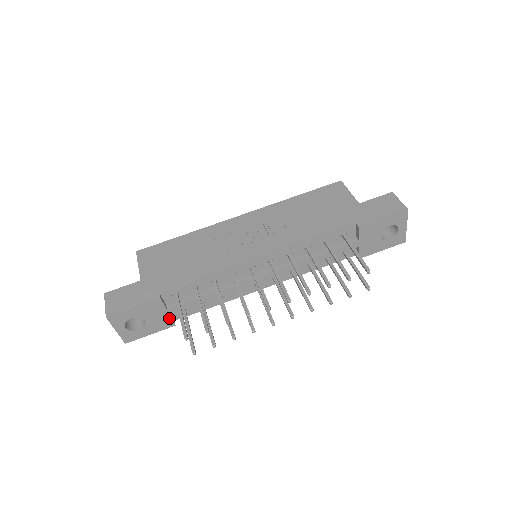
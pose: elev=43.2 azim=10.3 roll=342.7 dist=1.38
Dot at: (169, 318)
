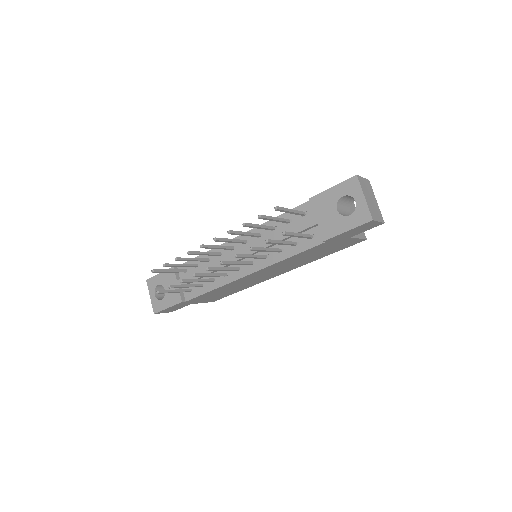
Dot at: occluded
